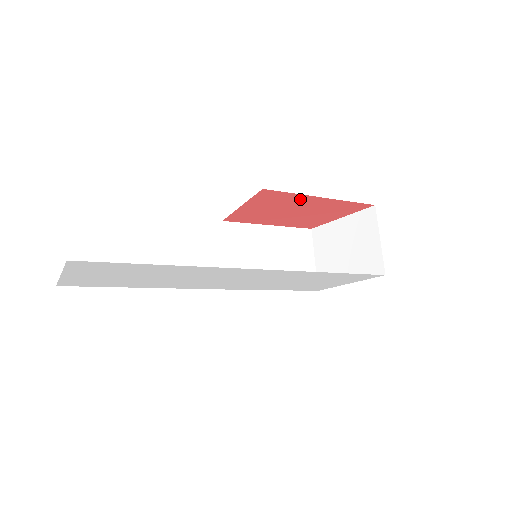
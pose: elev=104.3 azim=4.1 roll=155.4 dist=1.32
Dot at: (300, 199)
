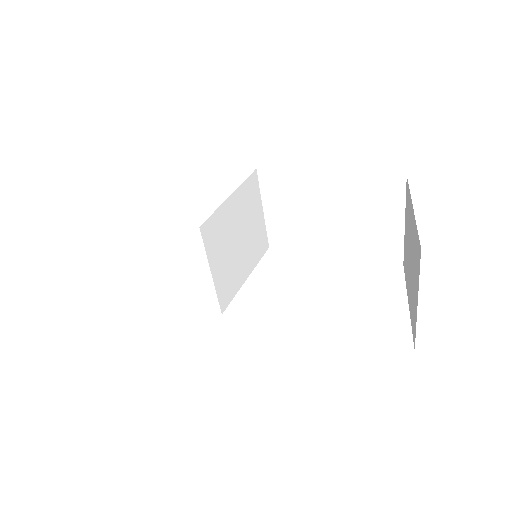
Dot at: occluded
